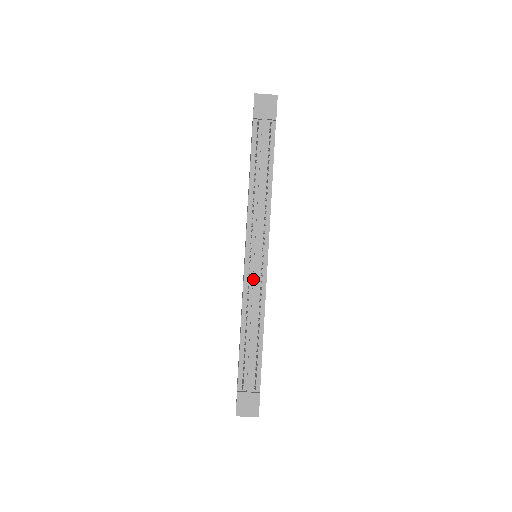
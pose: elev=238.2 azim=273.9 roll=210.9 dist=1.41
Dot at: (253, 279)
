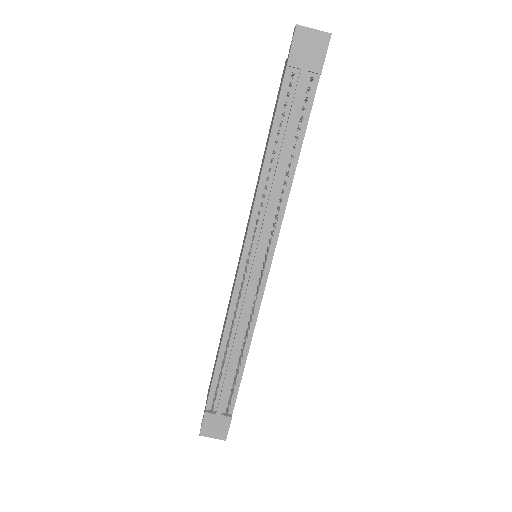
Dot at: (246, 291)
